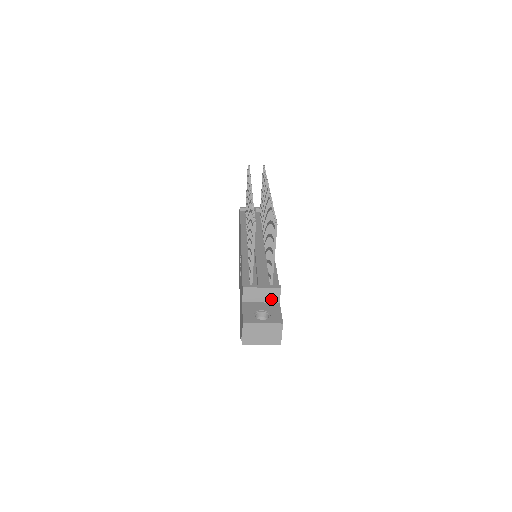
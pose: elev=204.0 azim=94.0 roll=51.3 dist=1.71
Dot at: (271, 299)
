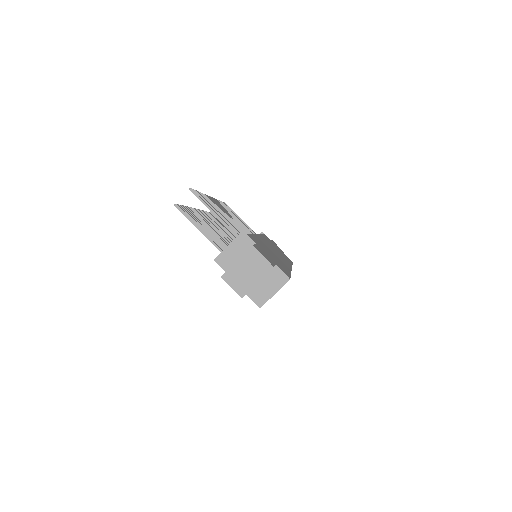
Dot at: (246, 248)
